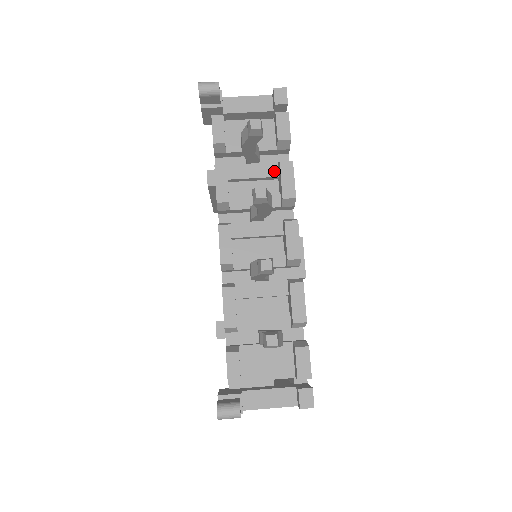
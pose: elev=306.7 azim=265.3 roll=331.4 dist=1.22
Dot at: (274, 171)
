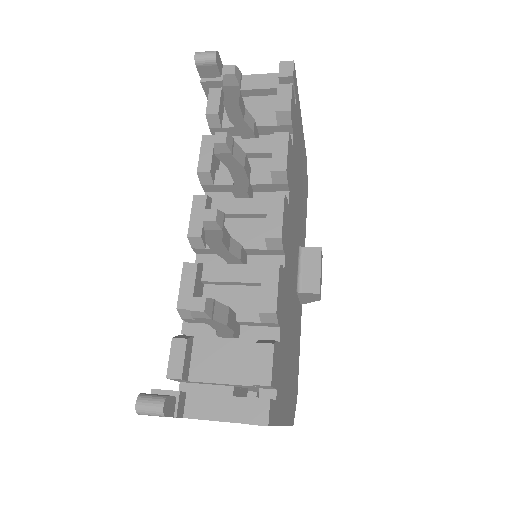
Dot at: (270, 147)
